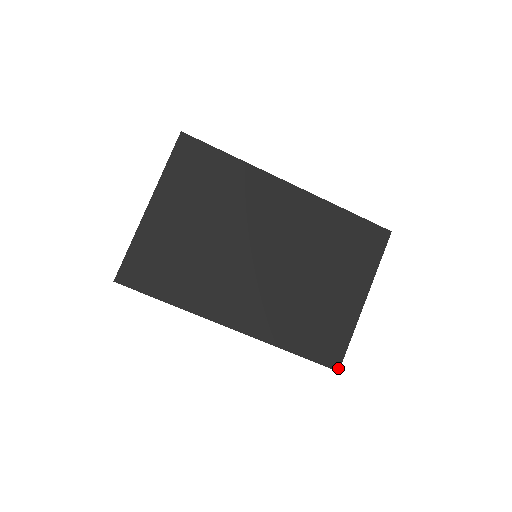
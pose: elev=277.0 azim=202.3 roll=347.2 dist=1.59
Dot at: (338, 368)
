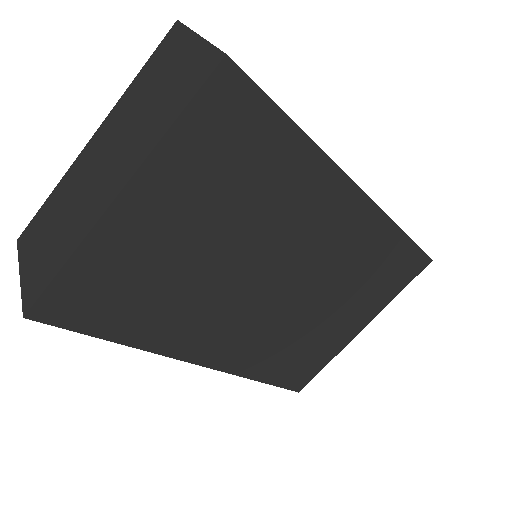
Dot at: (300, 390)
